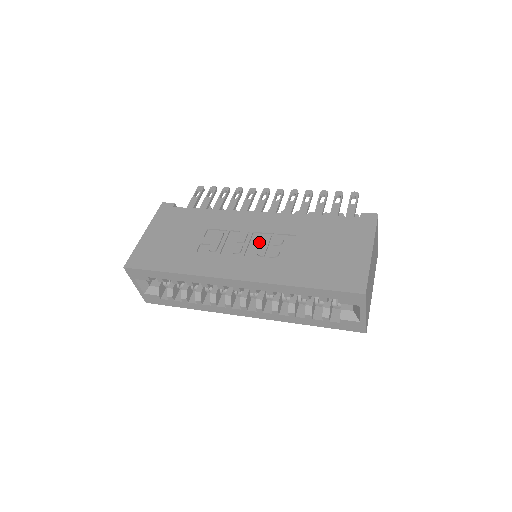
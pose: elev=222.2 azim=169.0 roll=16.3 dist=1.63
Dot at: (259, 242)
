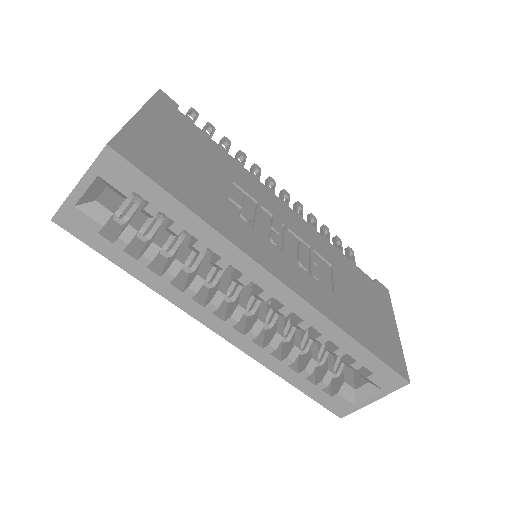
Dot at: (296, 246)
